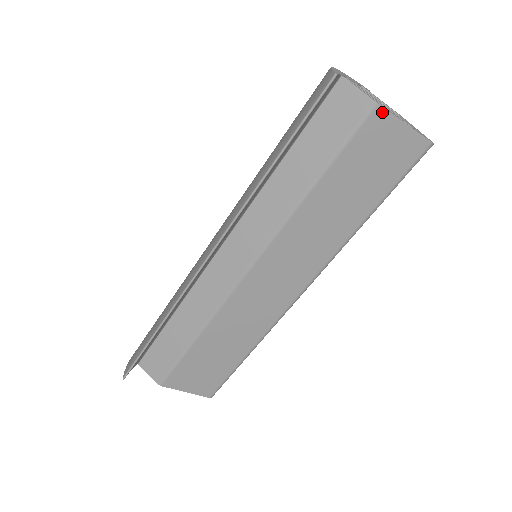
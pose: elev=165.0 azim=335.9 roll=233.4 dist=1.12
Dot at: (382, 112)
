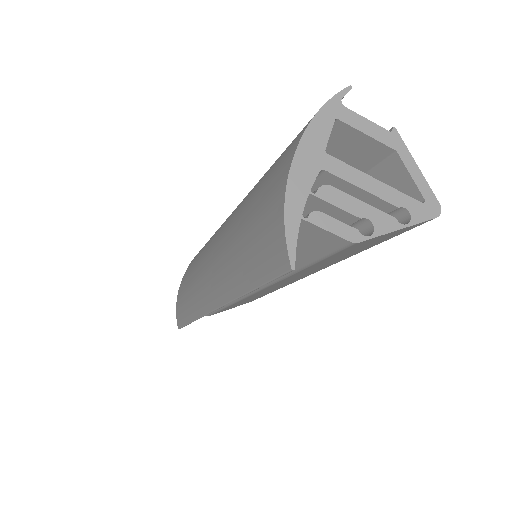
Dot at: (364, 241)
